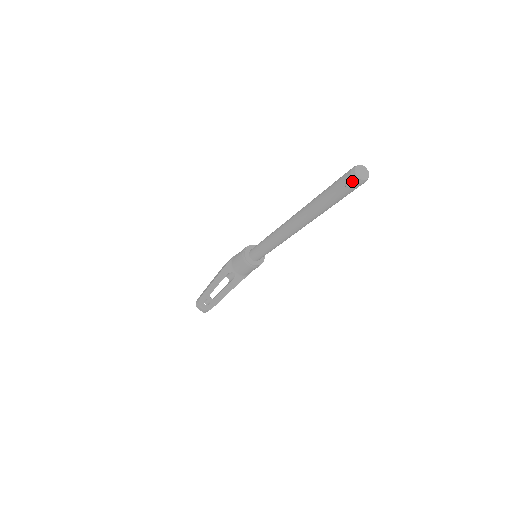
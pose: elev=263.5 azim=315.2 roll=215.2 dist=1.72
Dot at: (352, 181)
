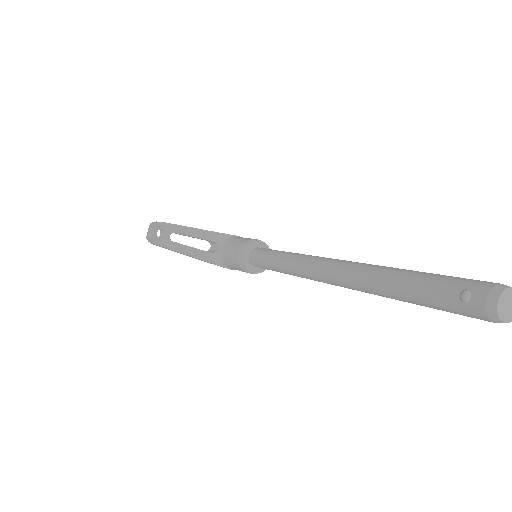
Dot at: (481, 297)
